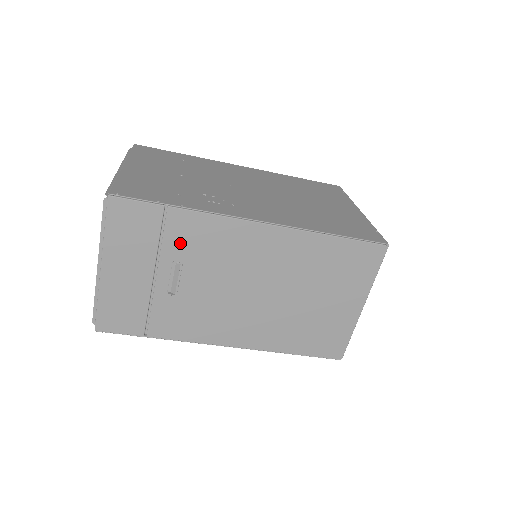
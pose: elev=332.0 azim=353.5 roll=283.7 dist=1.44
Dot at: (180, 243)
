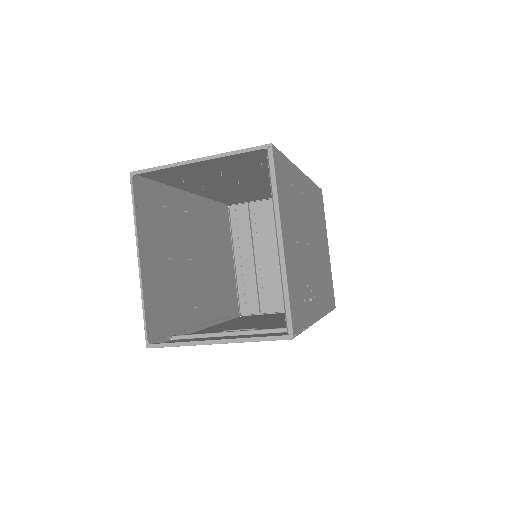
Dot at: occluded
